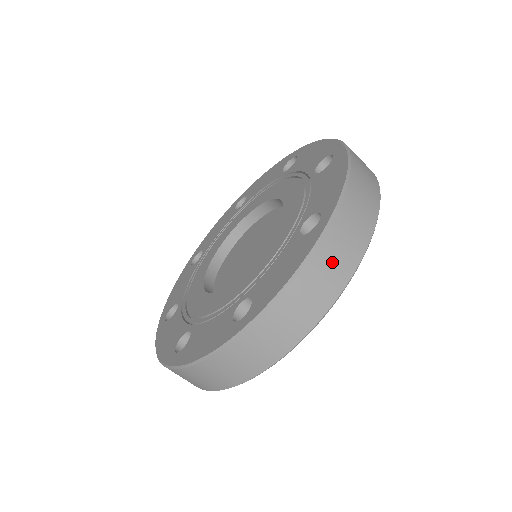
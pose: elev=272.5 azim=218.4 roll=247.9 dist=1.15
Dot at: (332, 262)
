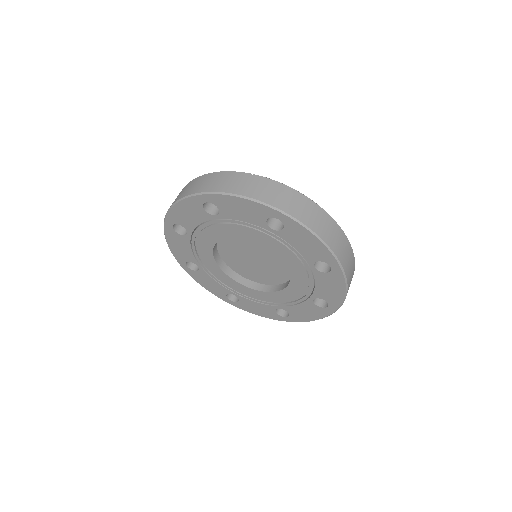
Dot at: (350, 269)
